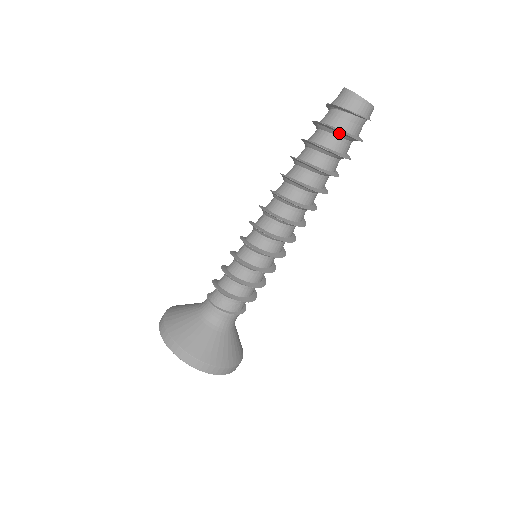
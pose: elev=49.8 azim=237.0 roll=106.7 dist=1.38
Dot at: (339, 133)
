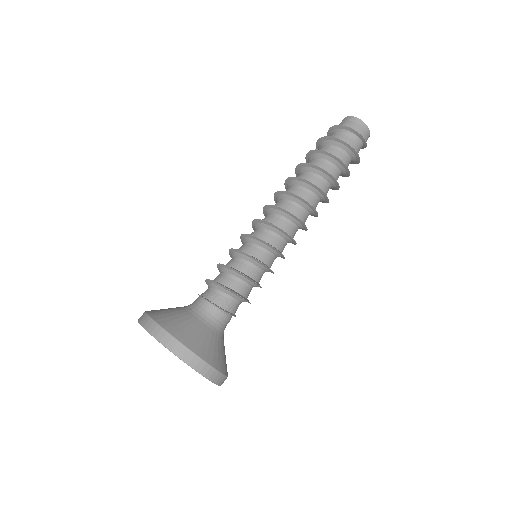
Dot at: (351, 151)
